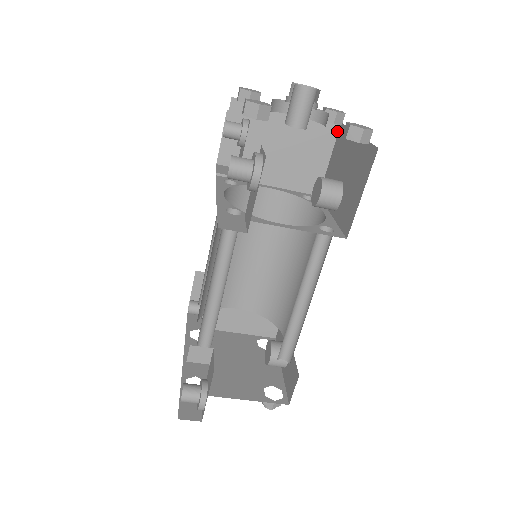
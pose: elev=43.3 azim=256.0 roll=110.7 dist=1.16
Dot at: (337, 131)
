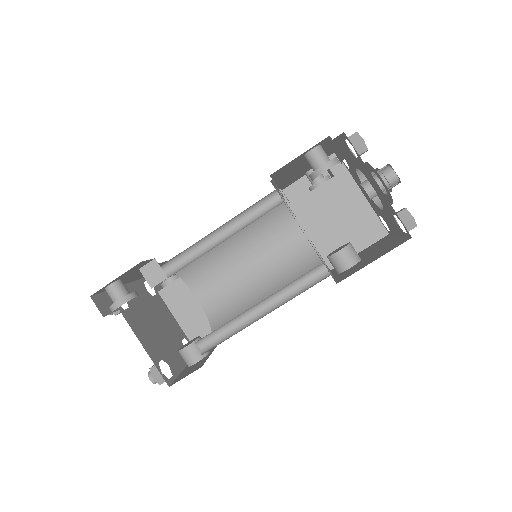
Dot at: (382, 237)
